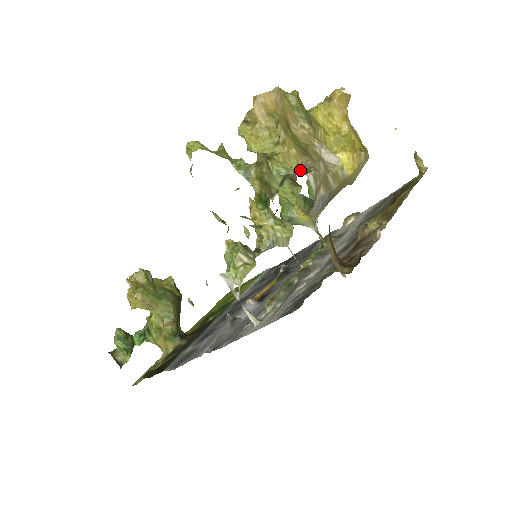
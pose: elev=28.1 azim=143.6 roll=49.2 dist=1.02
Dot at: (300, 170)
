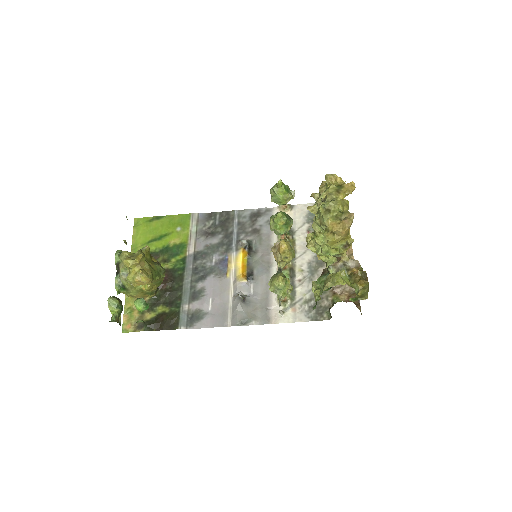
Dot at: (355, 267)
